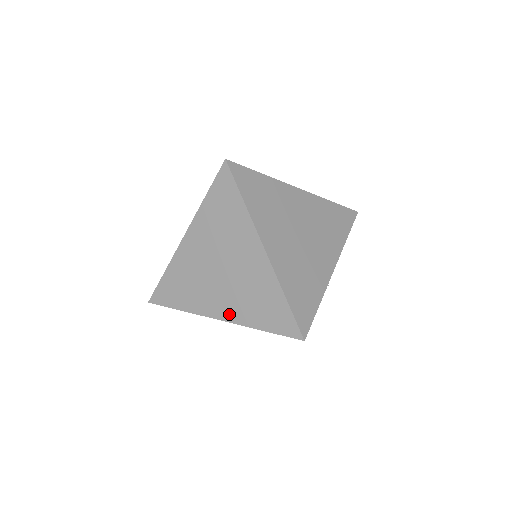
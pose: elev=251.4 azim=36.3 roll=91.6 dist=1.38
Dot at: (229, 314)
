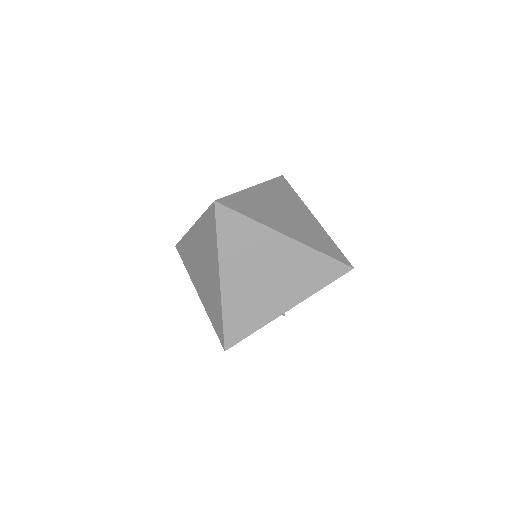
Dot at: (201, 296)
